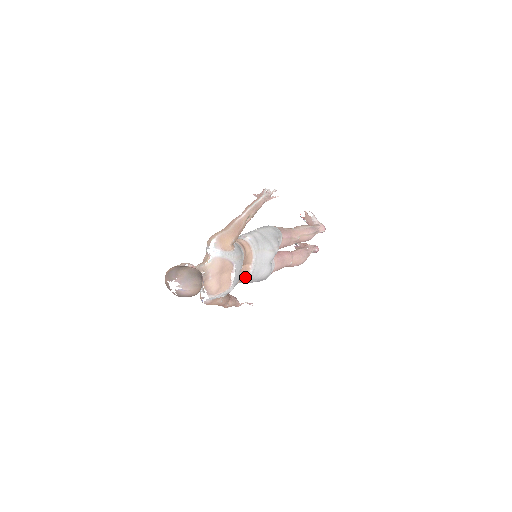
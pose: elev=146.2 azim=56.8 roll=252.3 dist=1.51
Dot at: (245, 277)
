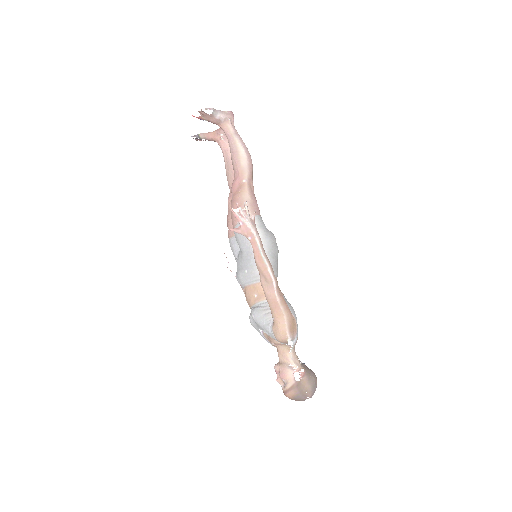
Dot at: occluded
